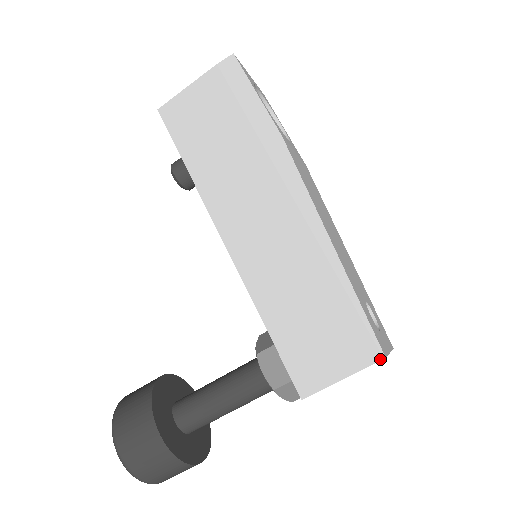
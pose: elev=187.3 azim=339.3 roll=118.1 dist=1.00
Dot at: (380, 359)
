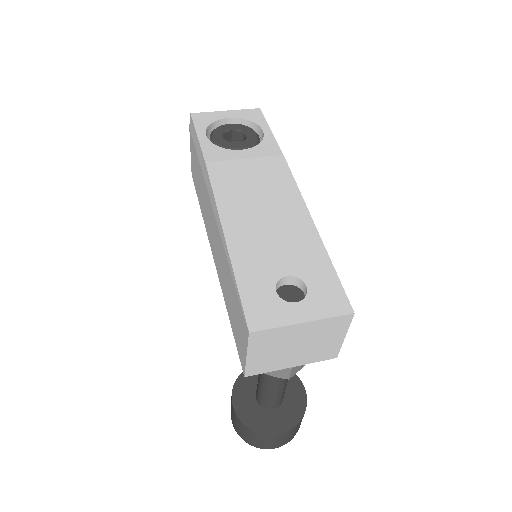
Dot at: (248, 335)
